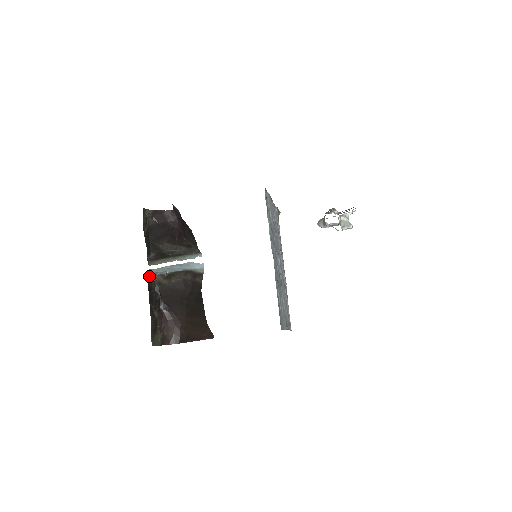
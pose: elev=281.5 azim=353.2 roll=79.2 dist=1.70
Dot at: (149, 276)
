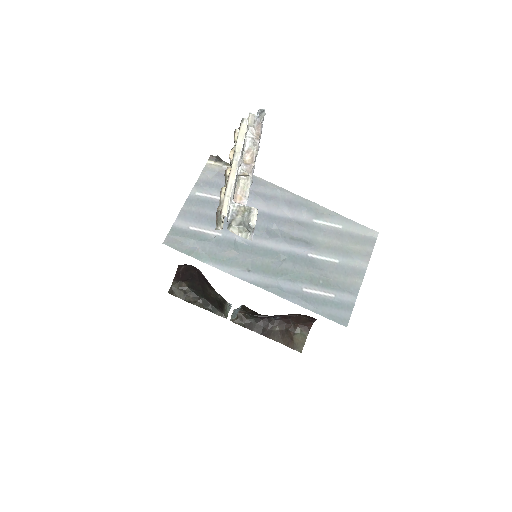
Dot at: (237, 319)
